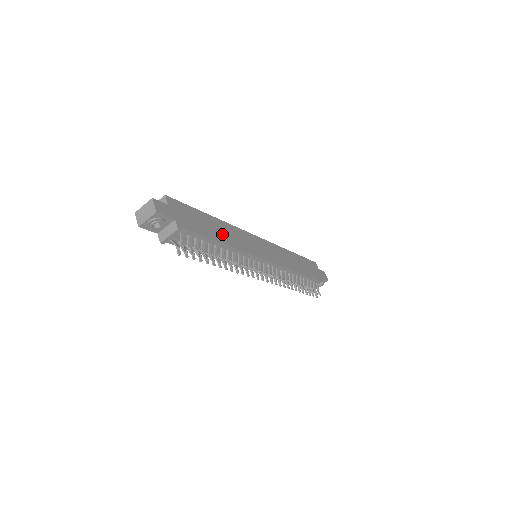
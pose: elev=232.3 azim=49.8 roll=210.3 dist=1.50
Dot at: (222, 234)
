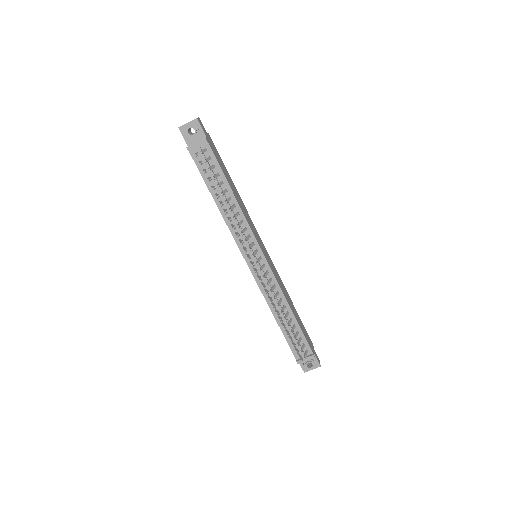
Dot at: (236, 194)
